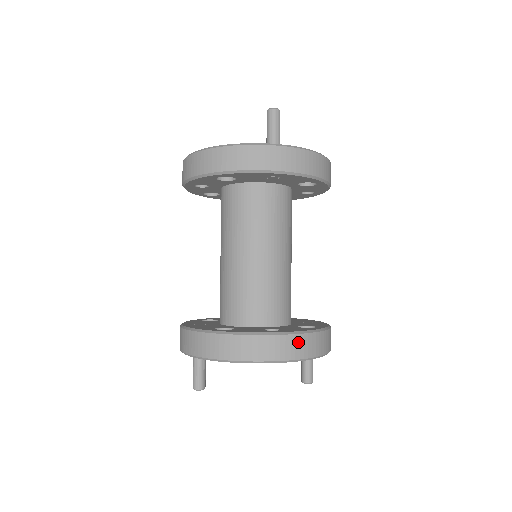
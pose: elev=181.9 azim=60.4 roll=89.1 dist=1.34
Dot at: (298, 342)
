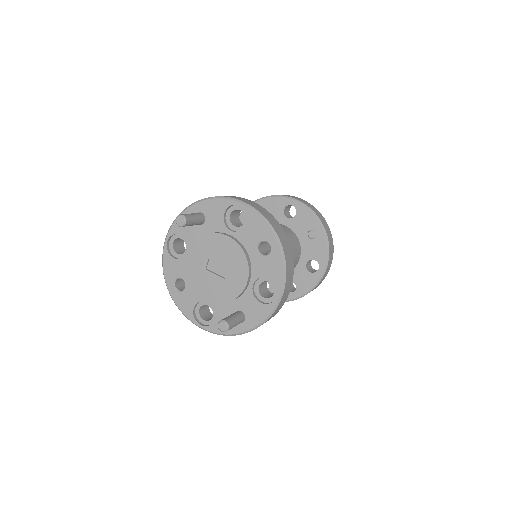
Dot at: occluded
